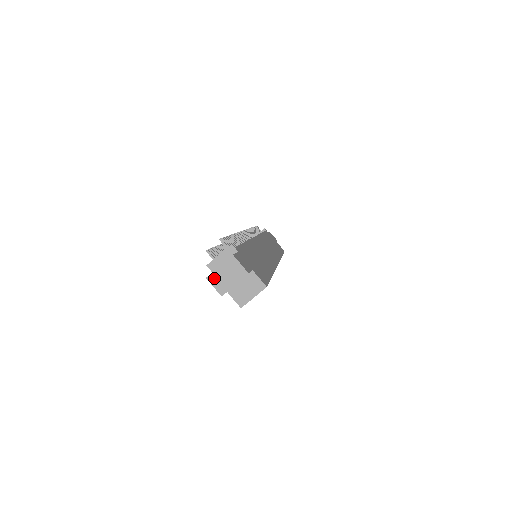
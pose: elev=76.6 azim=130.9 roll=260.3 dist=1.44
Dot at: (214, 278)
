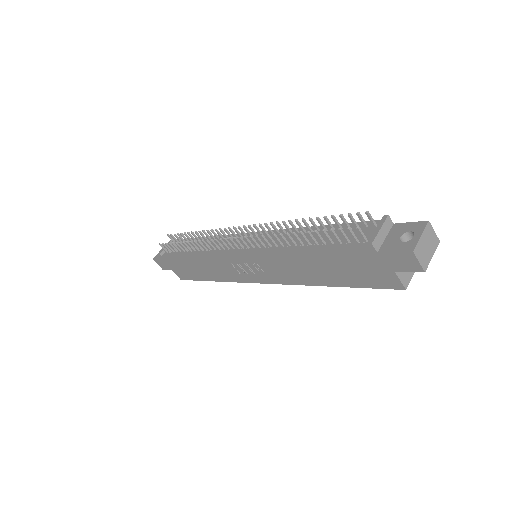
Dot at: (419, 251)
